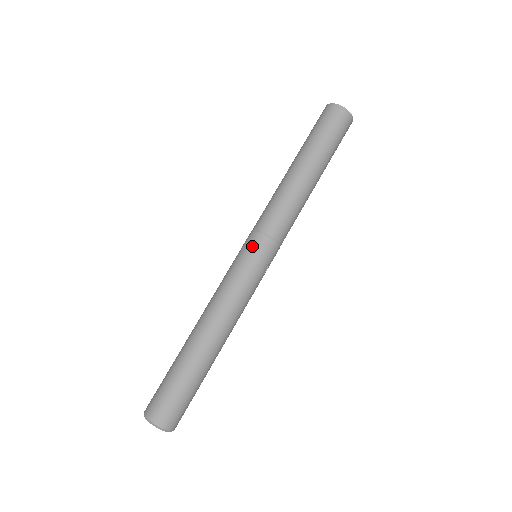
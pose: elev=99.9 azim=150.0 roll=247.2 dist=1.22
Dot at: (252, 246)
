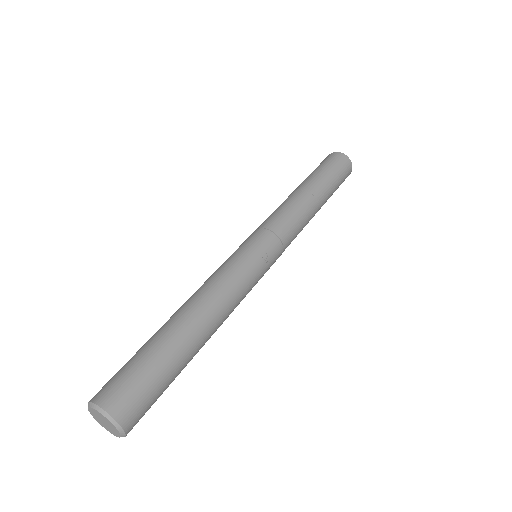
Dot at: (248, 238)
